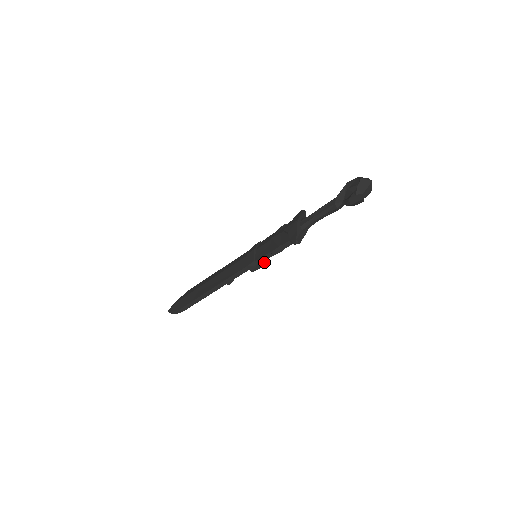
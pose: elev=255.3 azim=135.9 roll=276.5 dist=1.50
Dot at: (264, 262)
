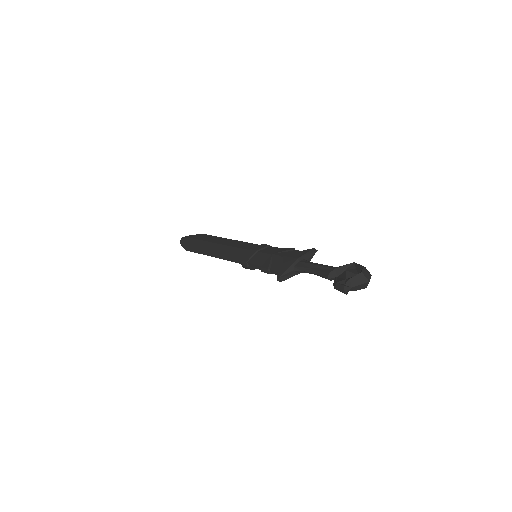
Dot at: occluded
